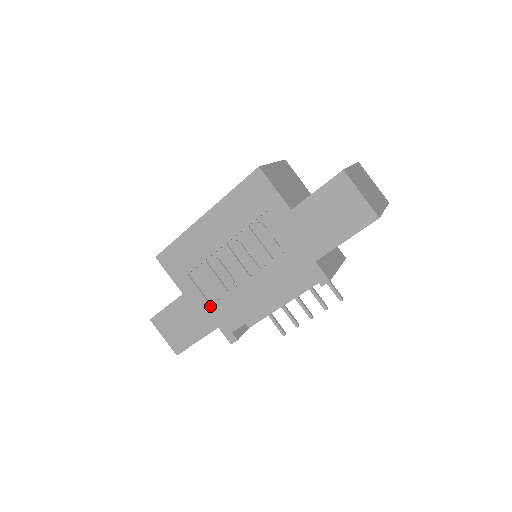
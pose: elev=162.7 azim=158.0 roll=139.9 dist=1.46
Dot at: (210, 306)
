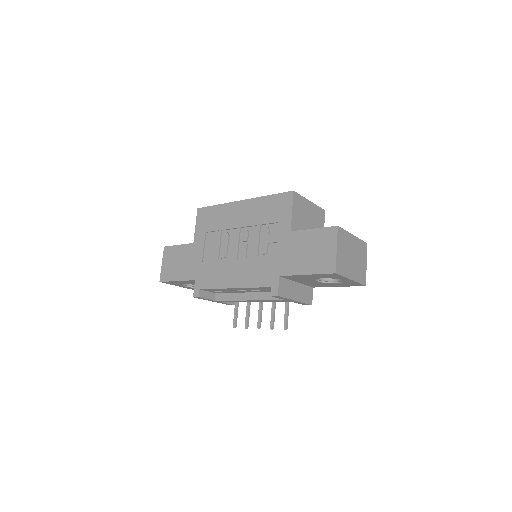
Dot at: (201, 262)
